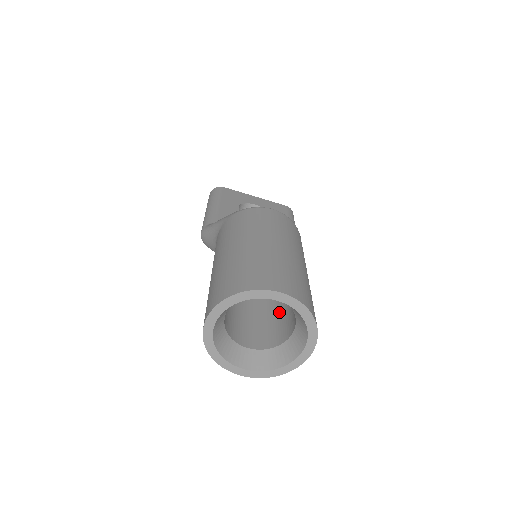
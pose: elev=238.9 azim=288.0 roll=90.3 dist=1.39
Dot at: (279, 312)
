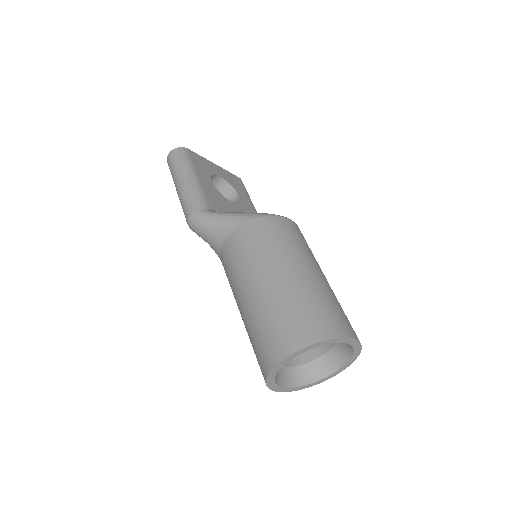
Dot at: occluded
